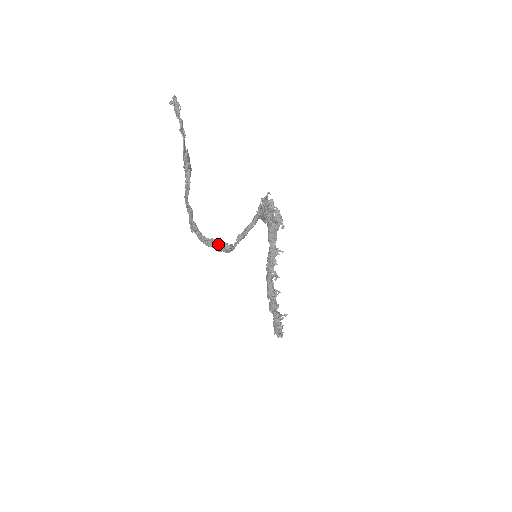
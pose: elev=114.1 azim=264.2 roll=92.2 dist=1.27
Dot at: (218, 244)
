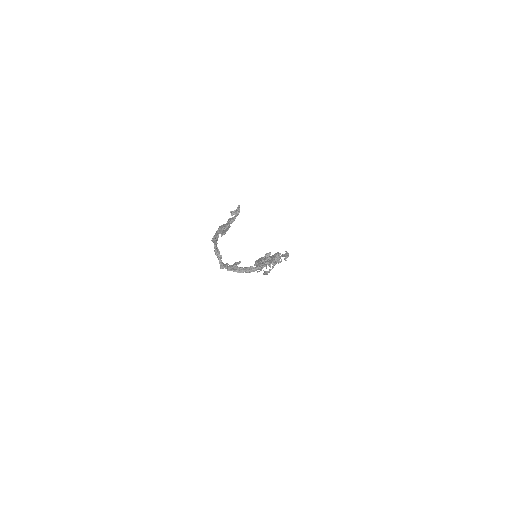
Dot at: (219, 260)
